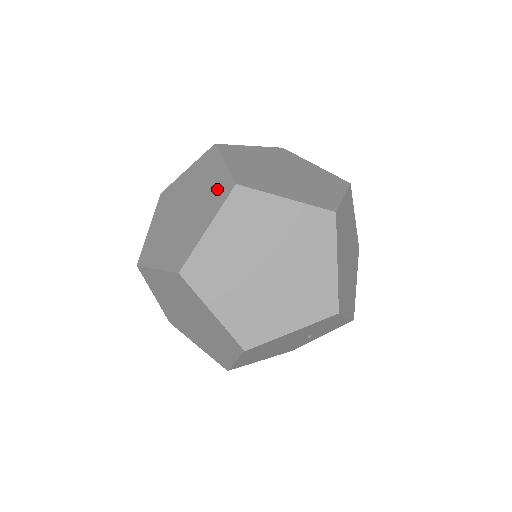
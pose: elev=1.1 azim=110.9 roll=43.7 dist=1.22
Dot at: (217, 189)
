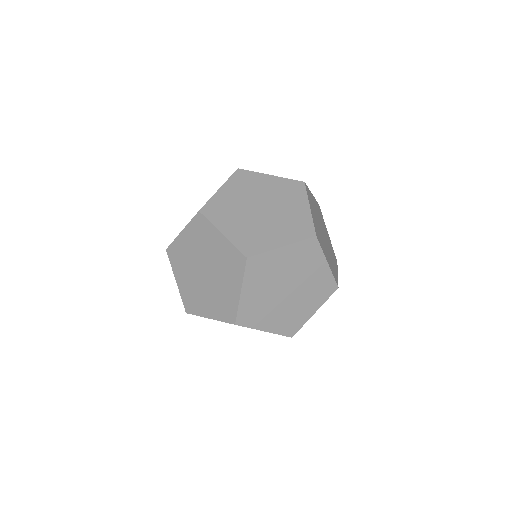
Dot at: occluded
